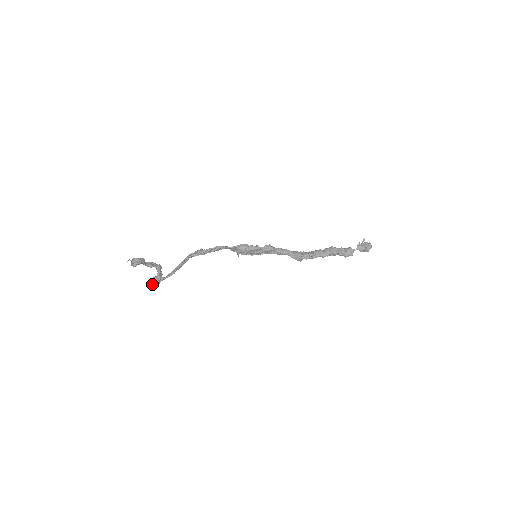
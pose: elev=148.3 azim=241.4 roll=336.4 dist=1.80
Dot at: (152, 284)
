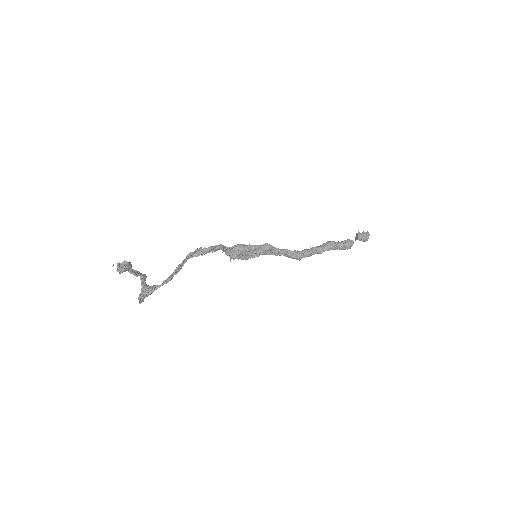
Dot at: (143, 295)
